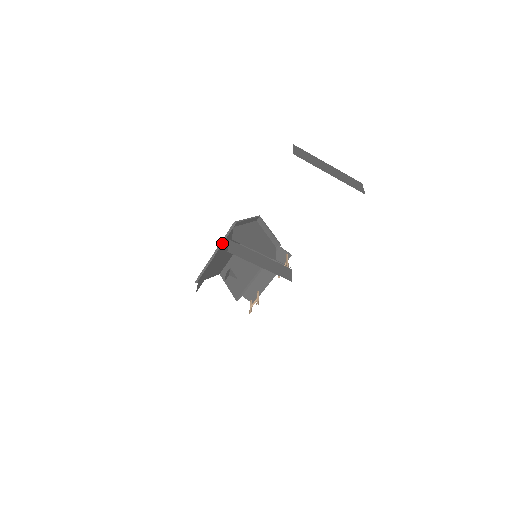
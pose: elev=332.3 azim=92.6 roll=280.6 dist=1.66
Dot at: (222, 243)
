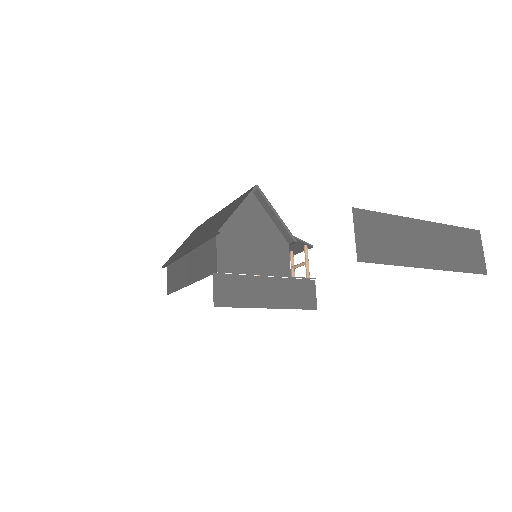
Dot at: (198, 245)
